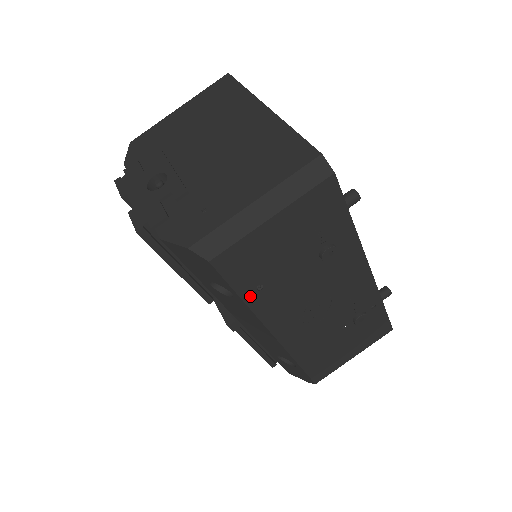
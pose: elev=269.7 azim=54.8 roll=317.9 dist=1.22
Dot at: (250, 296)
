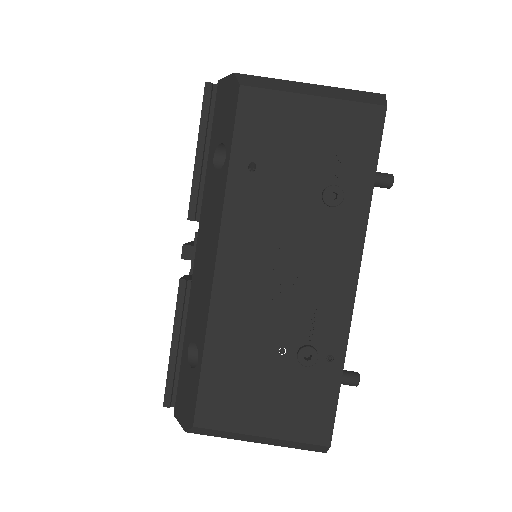
Dot at: (238, 168)
